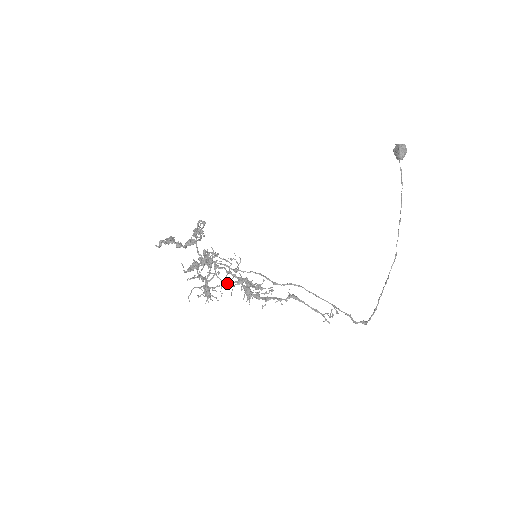
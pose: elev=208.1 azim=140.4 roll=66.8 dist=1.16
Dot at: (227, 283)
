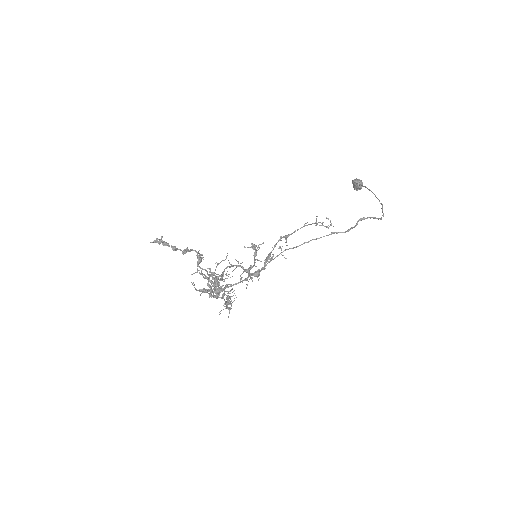
Dot at: occluded
